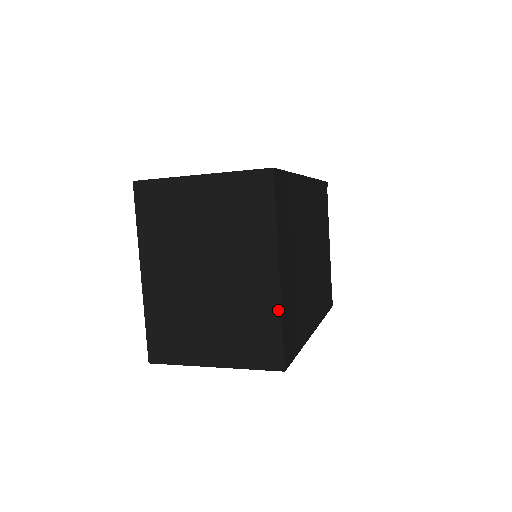
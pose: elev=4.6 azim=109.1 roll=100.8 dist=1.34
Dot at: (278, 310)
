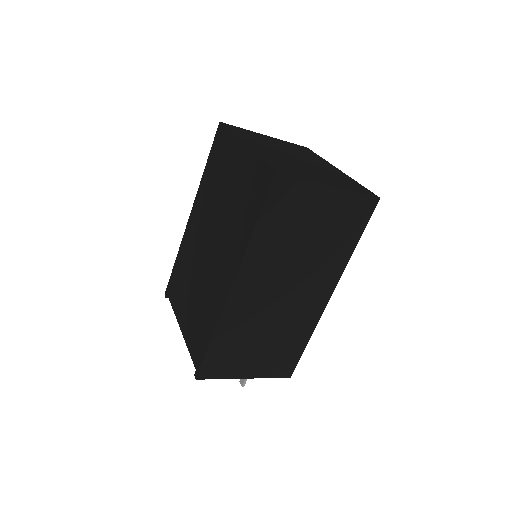
Dot at: (352, 179)
